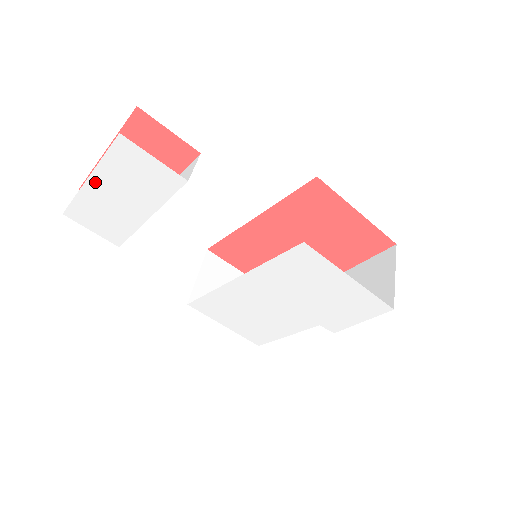
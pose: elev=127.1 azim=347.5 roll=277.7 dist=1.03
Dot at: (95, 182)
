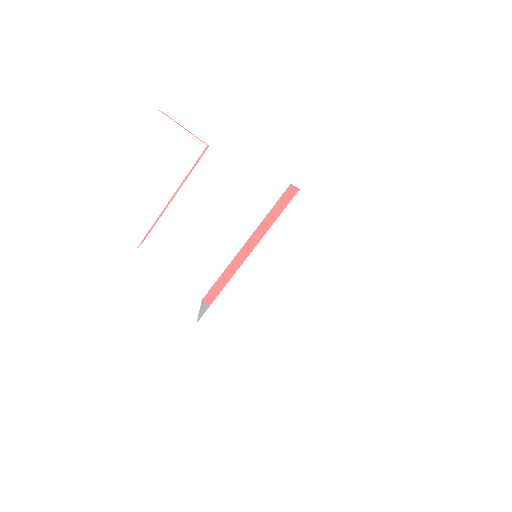
Dot at: (128, 167)
